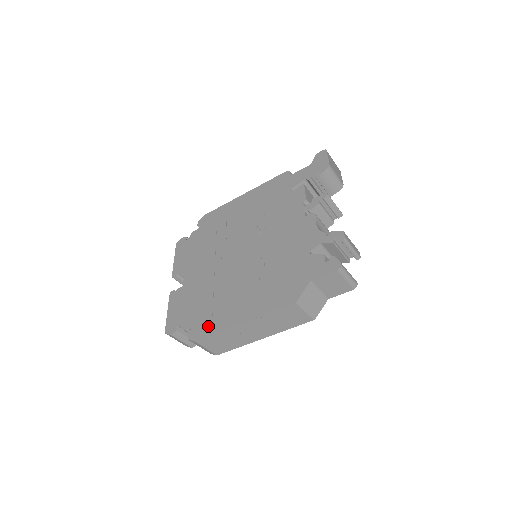
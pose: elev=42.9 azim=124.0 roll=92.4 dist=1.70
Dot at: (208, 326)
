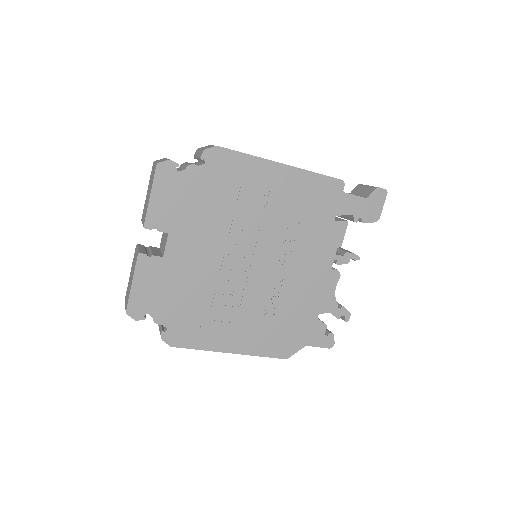
Dot at: (191, 337)
